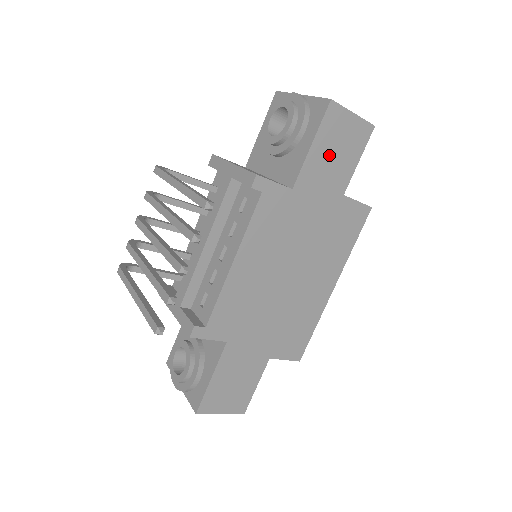
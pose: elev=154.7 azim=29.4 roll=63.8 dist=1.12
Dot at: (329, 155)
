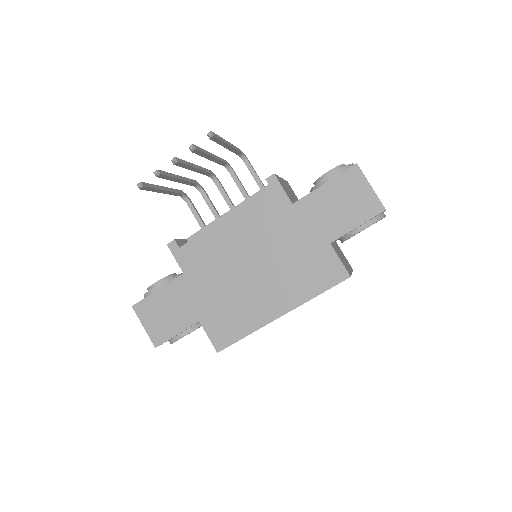
Dot at: (334, 202)
